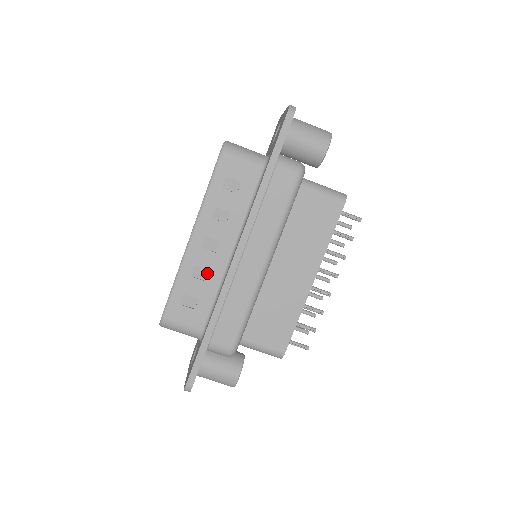
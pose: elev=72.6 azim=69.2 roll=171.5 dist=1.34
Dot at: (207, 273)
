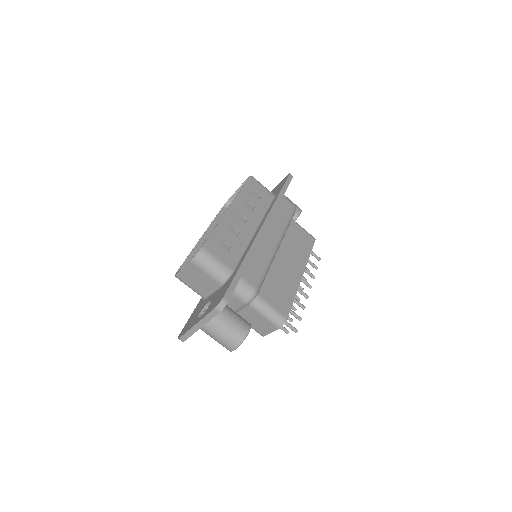
Dot at: (237, 234)
